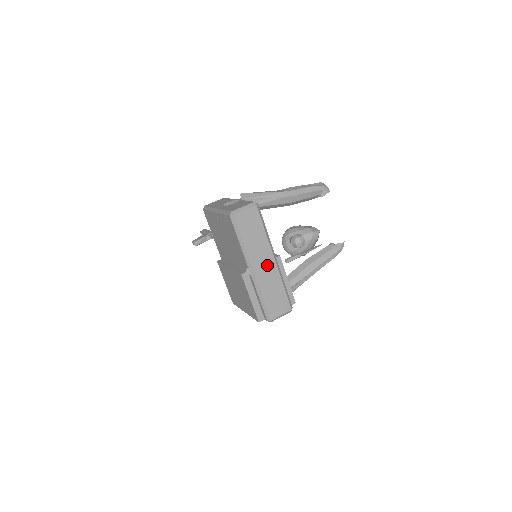
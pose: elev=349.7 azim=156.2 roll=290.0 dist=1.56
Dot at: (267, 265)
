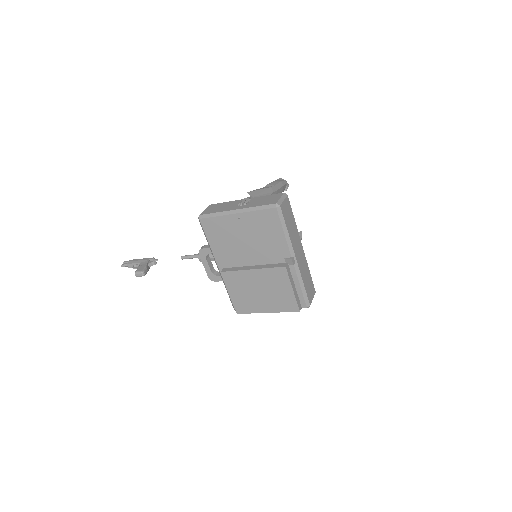
Dot at: (300, 252)
